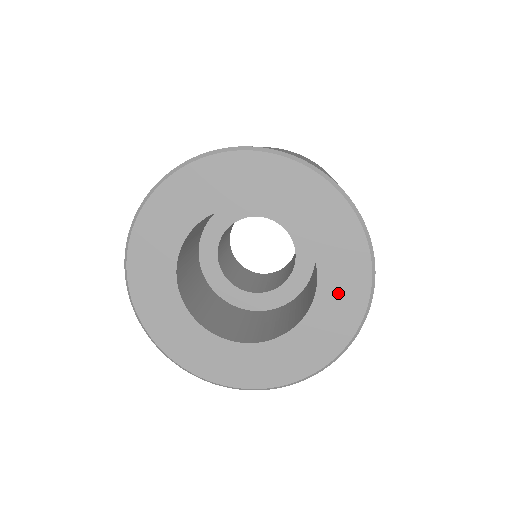
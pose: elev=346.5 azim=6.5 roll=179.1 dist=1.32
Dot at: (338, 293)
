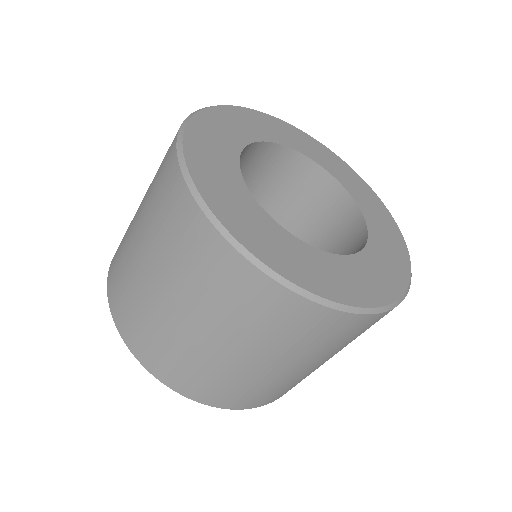
Dot at: (358, 276)
